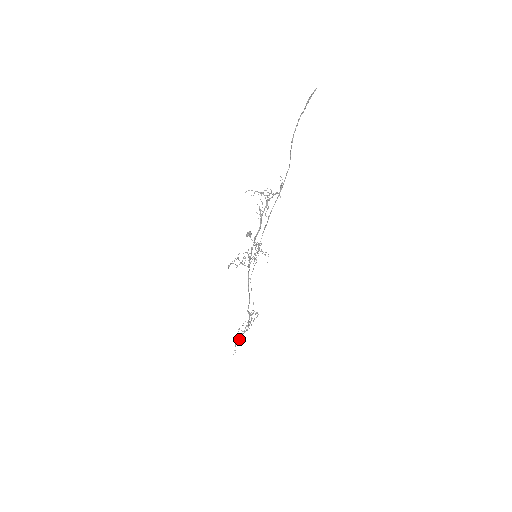
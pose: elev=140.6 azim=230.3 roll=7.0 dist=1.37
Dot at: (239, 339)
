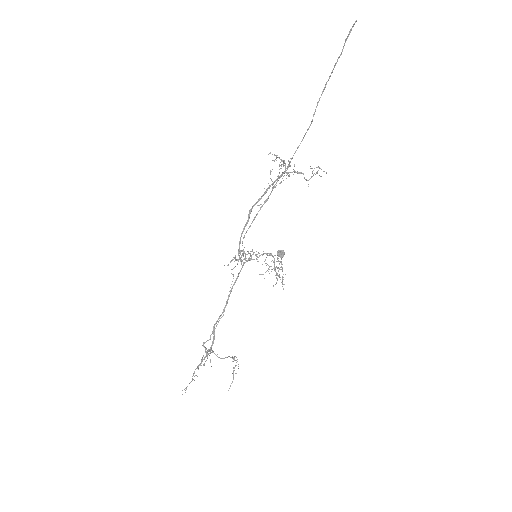
Dot at: occluded
